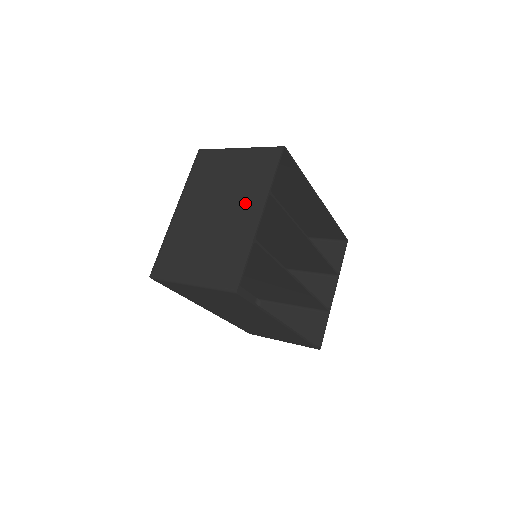
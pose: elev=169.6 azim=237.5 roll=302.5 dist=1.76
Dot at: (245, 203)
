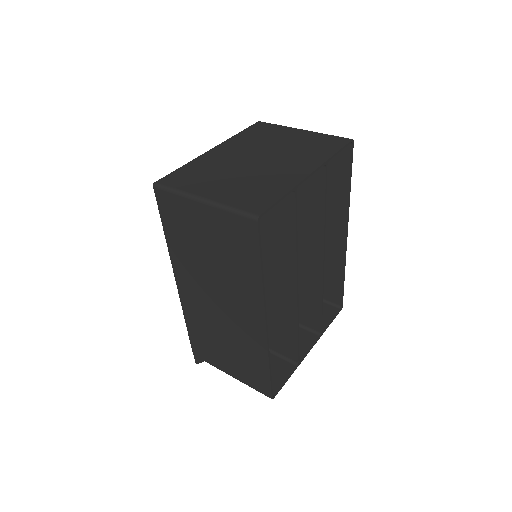
Dot at: (296, 161)
